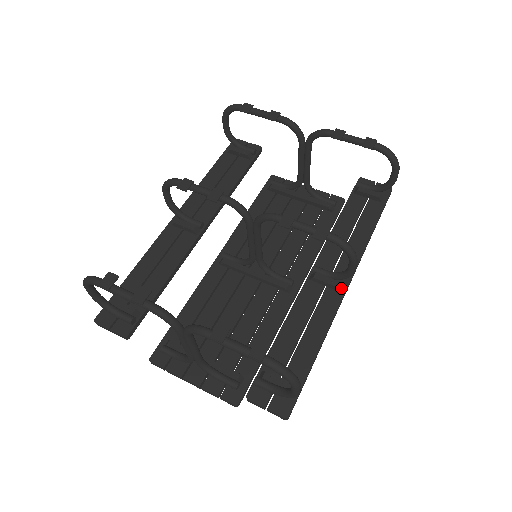
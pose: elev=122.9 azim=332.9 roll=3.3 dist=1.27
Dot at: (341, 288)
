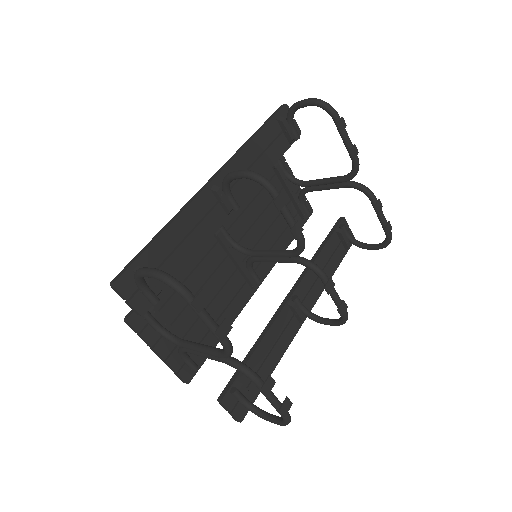
Dot at: occluded
